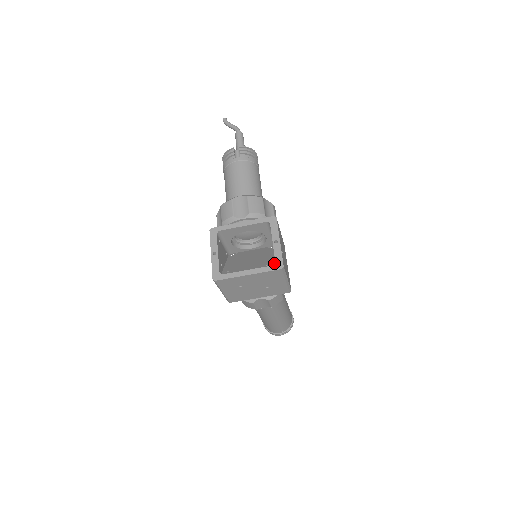
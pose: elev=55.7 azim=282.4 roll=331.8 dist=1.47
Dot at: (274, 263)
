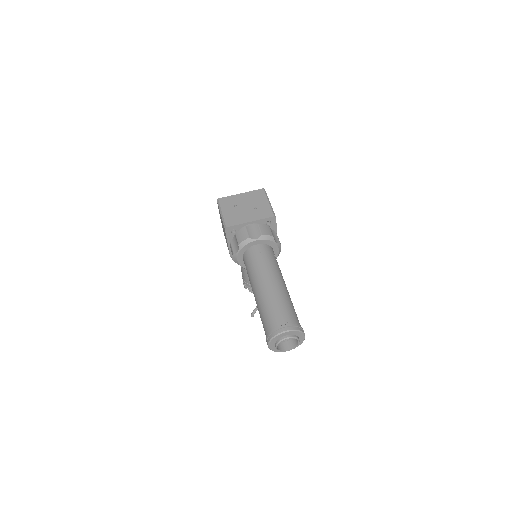
Dot at: occluded
